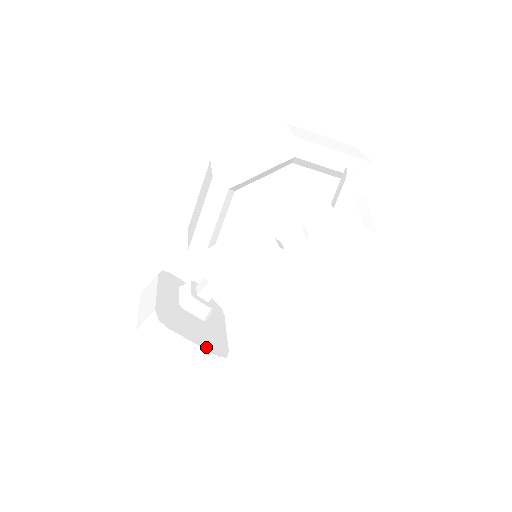
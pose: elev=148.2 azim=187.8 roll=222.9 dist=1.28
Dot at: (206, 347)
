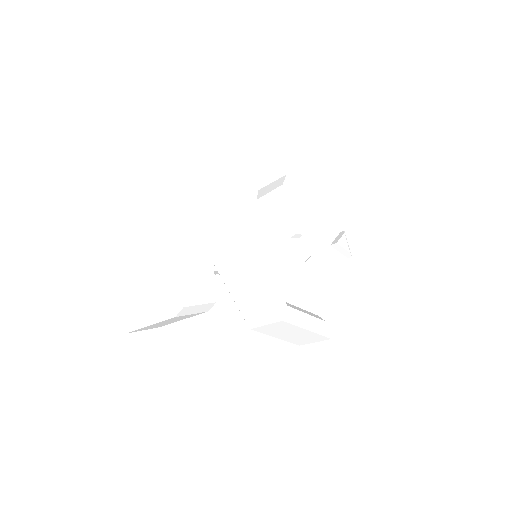
Dot at: (209, 266)
